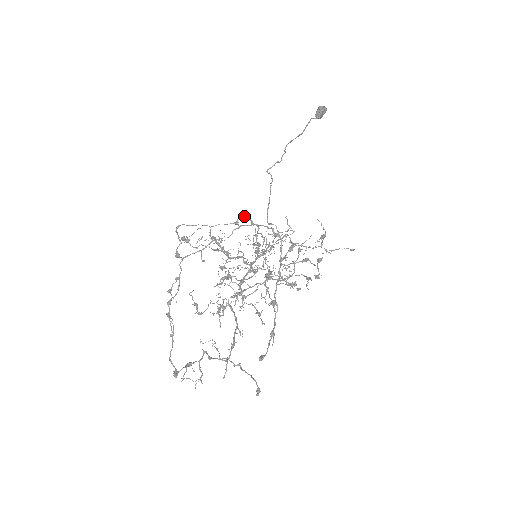
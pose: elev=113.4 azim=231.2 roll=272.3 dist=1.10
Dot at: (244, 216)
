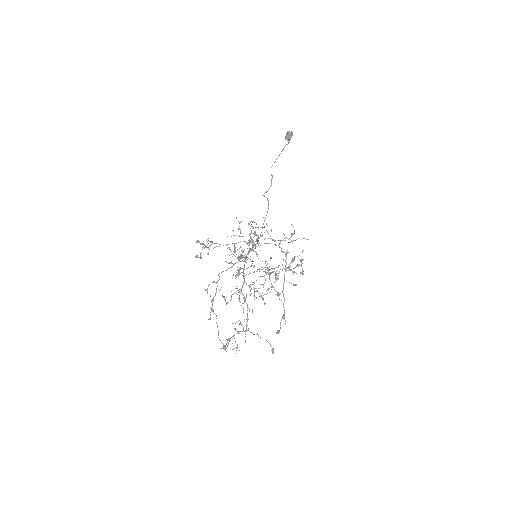
Dot at: (255, 234)
